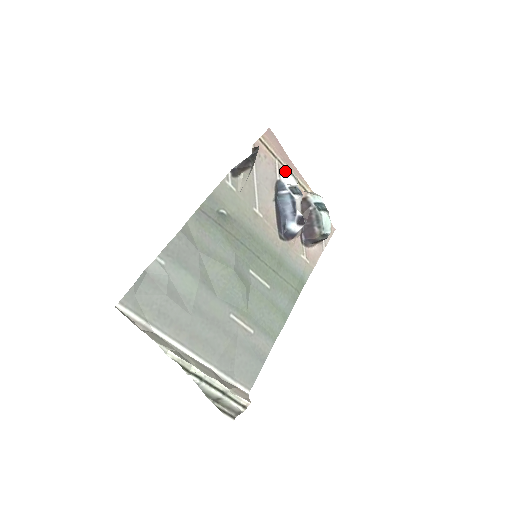
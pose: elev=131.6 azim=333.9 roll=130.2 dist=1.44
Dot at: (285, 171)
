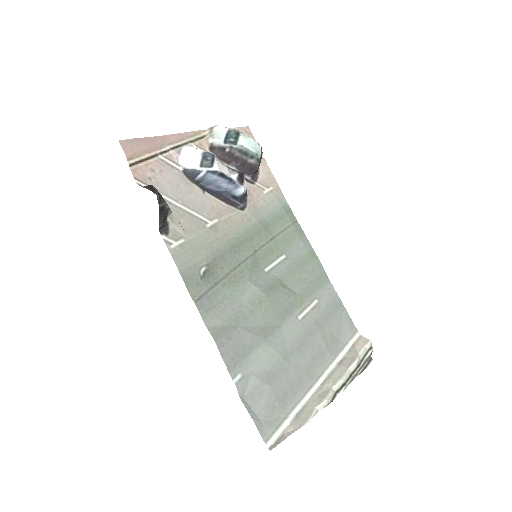
Dot at: (176, 154)
